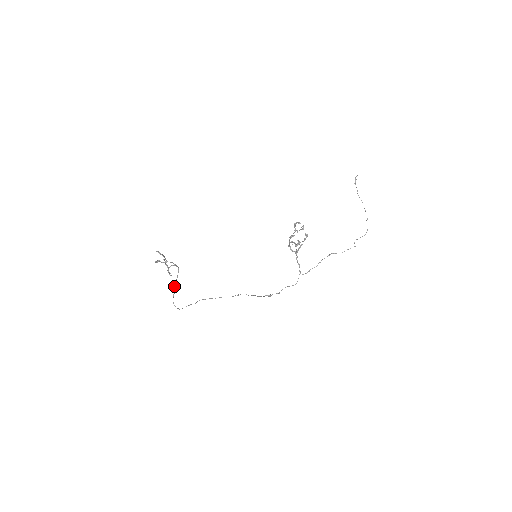
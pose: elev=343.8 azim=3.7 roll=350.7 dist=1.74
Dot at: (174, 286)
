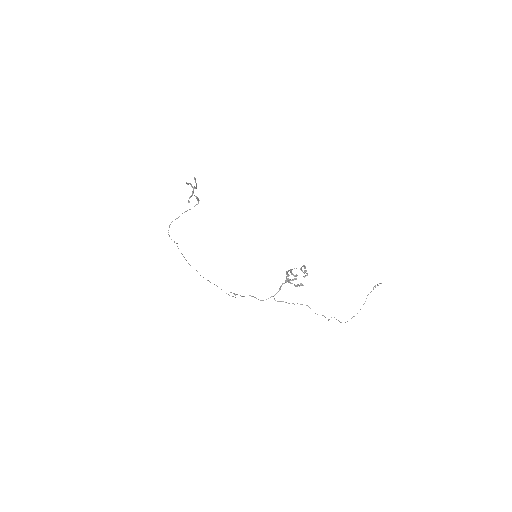
Dot at: occluded
